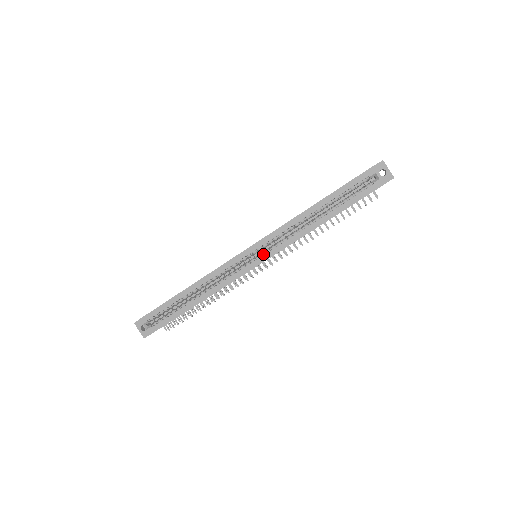
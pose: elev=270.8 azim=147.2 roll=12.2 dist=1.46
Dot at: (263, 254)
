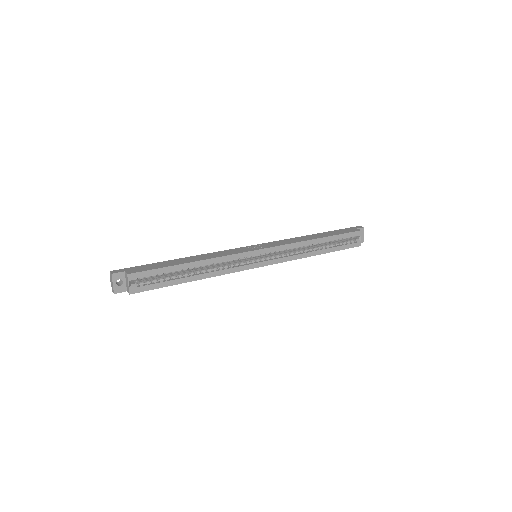
Dot at: (268, 259)
